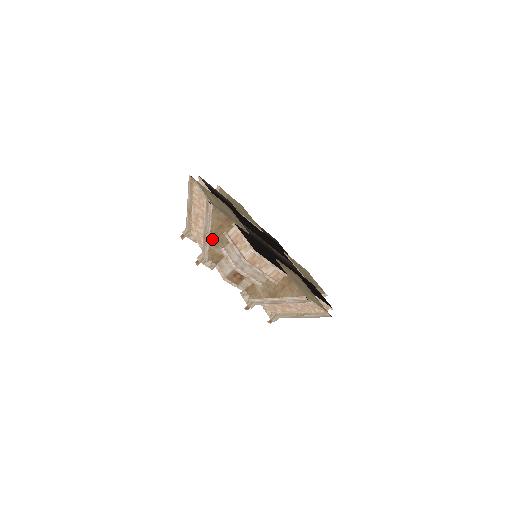
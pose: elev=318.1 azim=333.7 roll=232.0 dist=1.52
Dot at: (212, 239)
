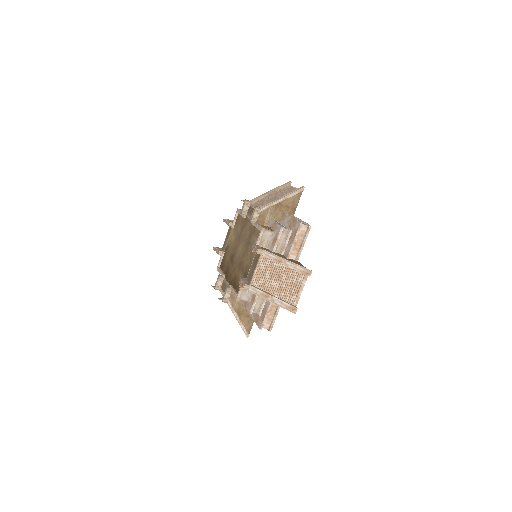
Dot at: occluded
